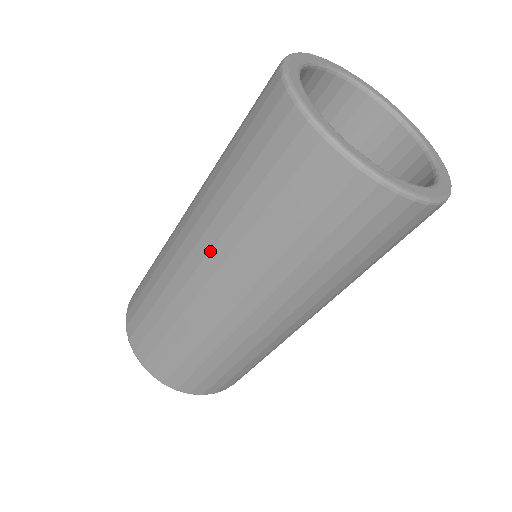
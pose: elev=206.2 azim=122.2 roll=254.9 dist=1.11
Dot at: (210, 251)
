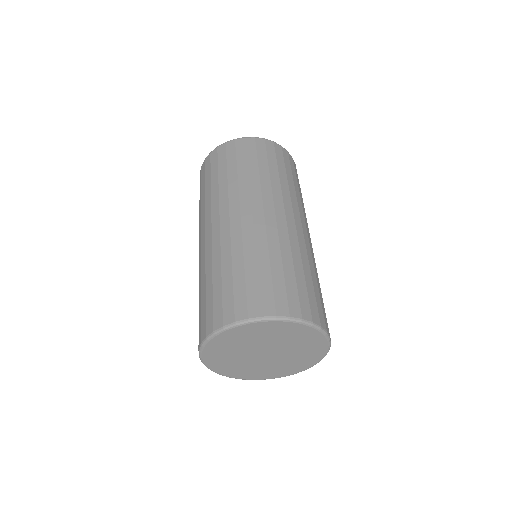
Dot at: (201, 229)
